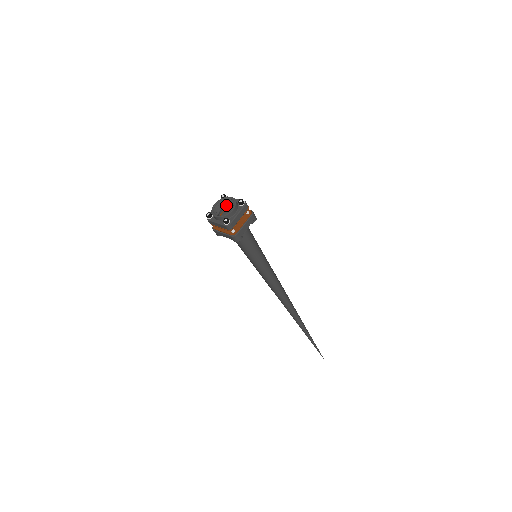
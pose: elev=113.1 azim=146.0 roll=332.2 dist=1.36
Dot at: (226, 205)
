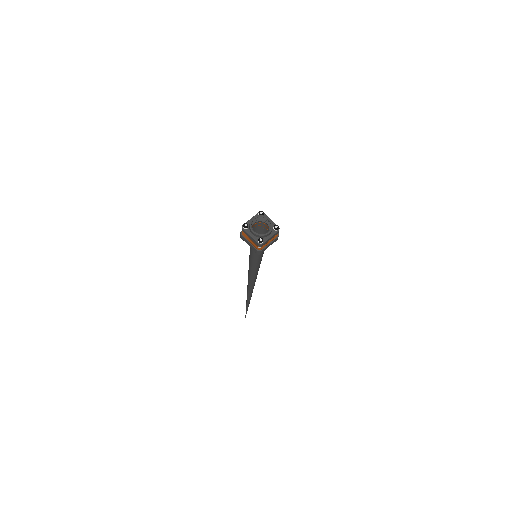
Dot at: (261, 220)
